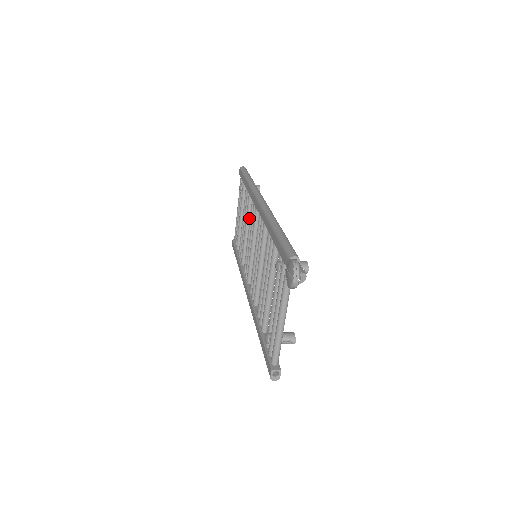
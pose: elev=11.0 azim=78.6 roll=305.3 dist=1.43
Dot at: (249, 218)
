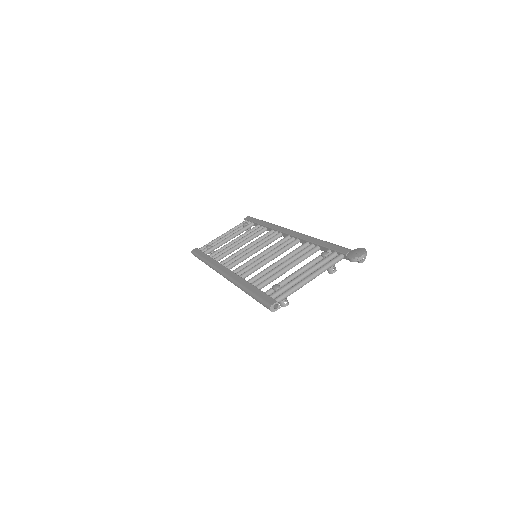
Dot at: (250, 239)
